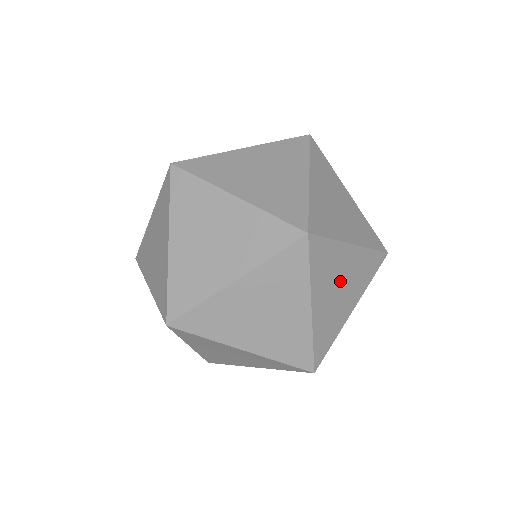
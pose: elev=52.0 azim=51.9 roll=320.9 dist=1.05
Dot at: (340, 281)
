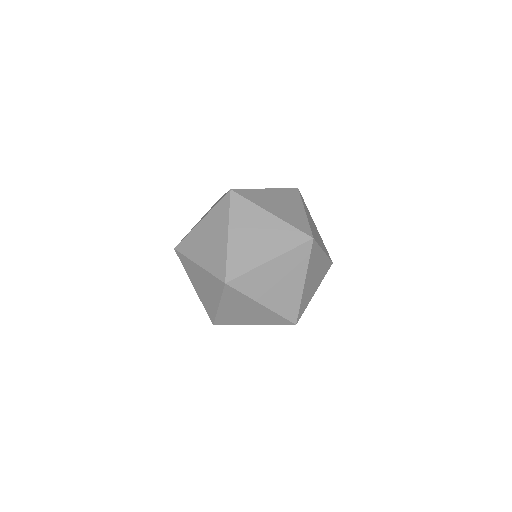
Dot at: (316, 271)
